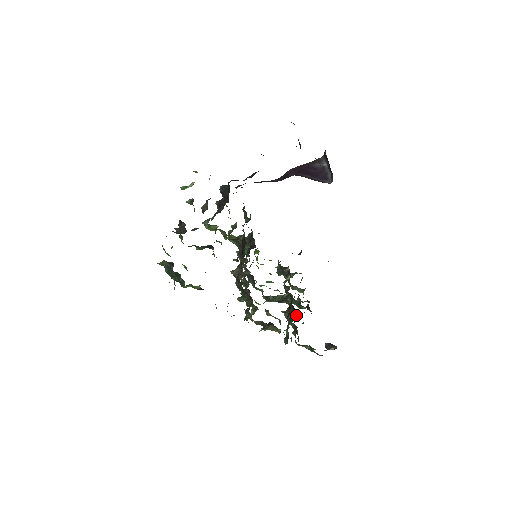
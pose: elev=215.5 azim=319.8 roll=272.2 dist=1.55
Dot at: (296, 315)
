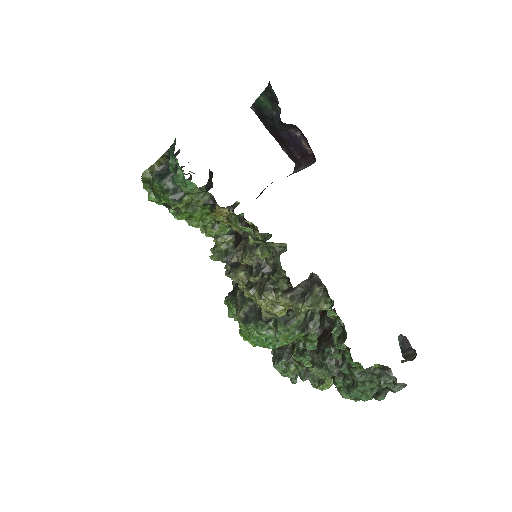
Dot at: occluded
